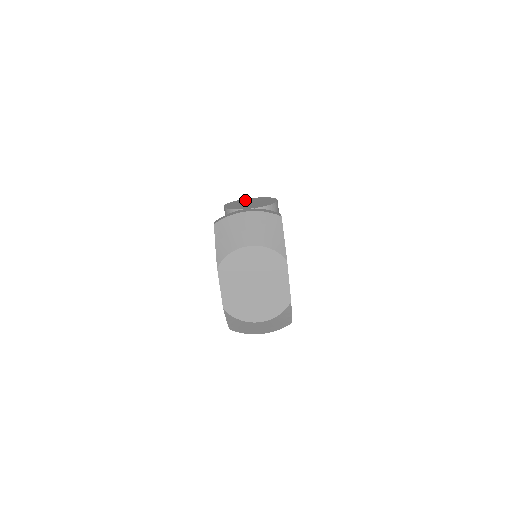
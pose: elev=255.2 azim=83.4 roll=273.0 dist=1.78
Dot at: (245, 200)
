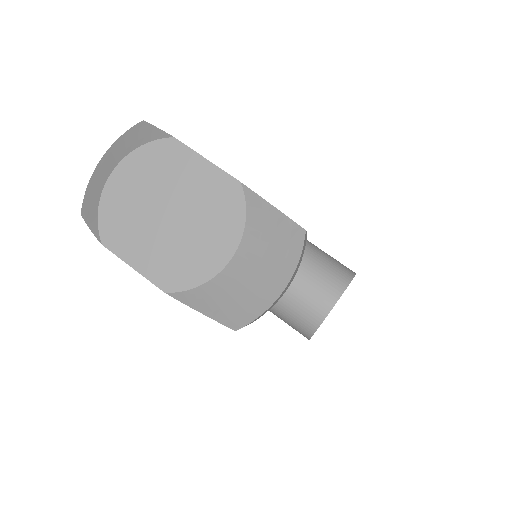
Dot at: occluded
